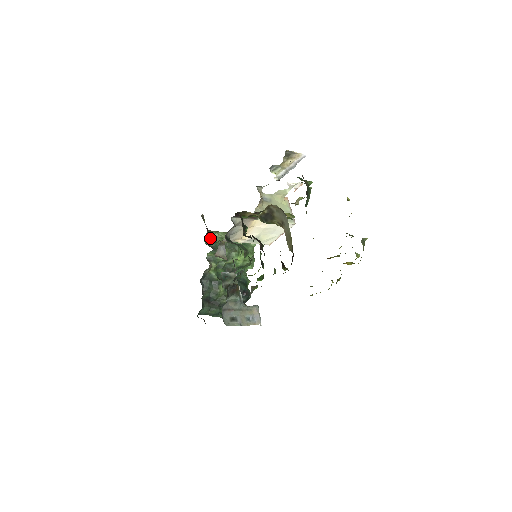
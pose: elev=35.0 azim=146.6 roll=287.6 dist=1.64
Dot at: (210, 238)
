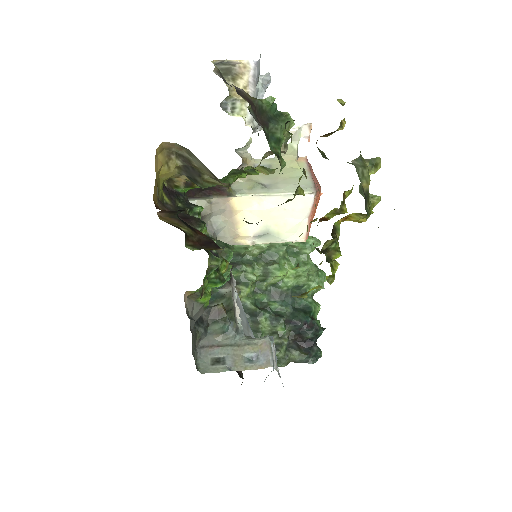
Dot at: occluded
